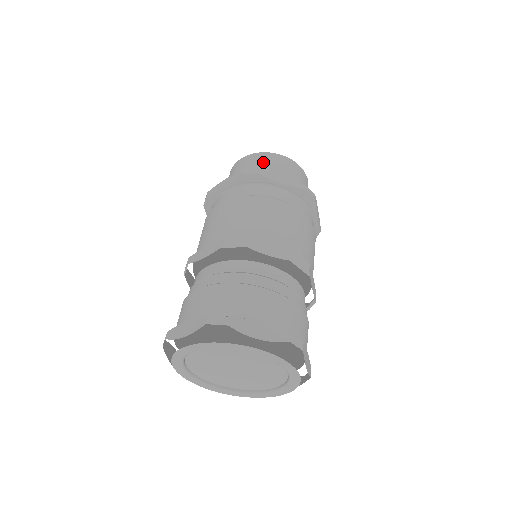
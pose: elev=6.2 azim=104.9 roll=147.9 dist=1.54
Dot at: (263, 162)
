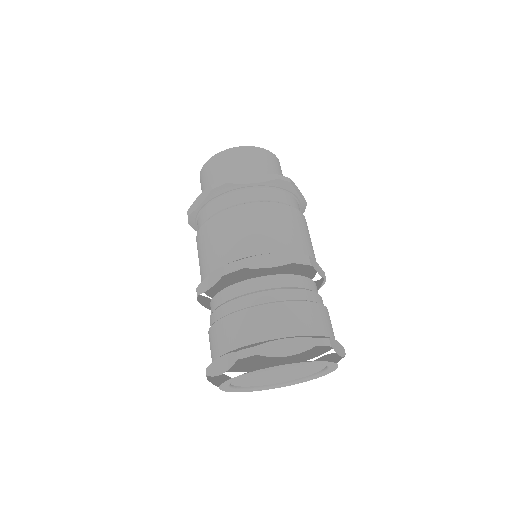
Dot at: (271, 162)
